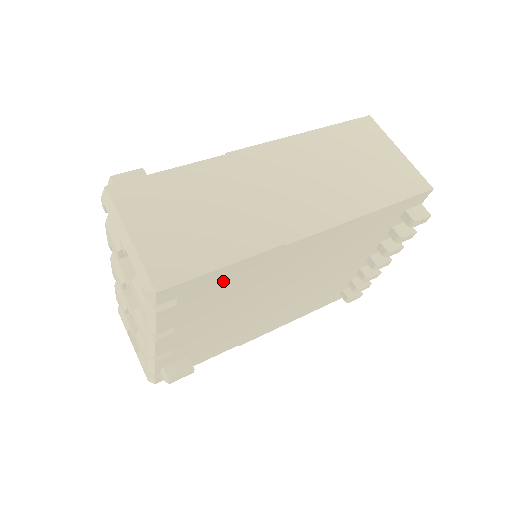
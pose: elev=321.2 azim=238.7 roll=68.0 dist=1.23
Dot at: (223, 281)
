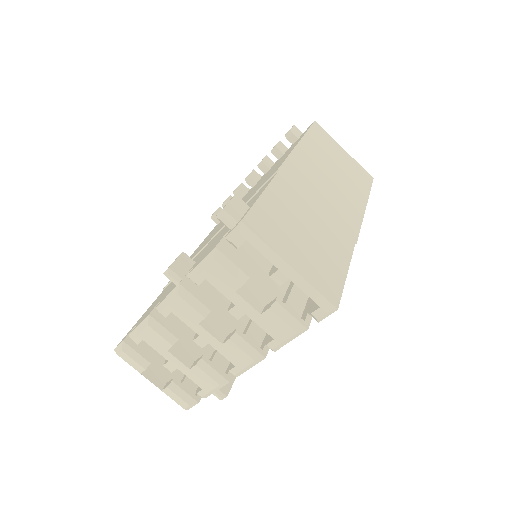
Dot at: occluded
